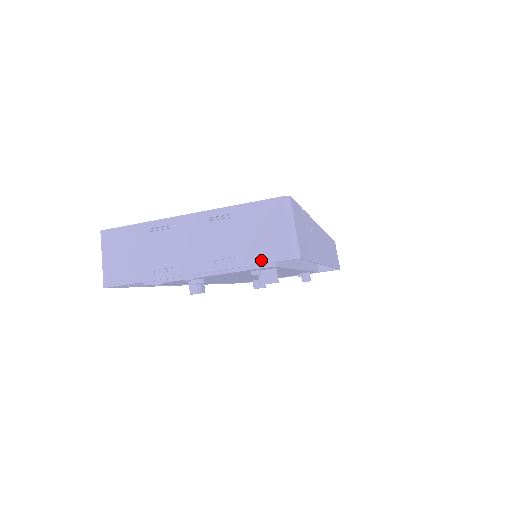
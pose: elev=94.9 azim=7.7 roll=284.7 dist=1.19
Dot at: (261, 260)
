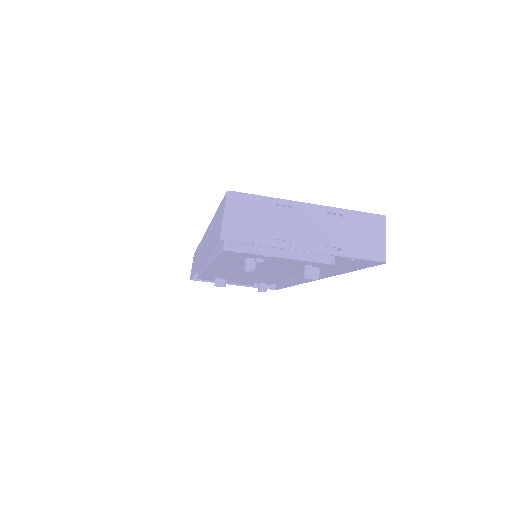
Dot at: (360, 256)
